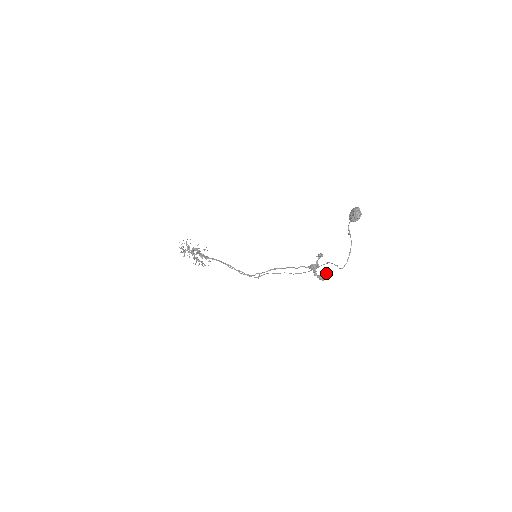
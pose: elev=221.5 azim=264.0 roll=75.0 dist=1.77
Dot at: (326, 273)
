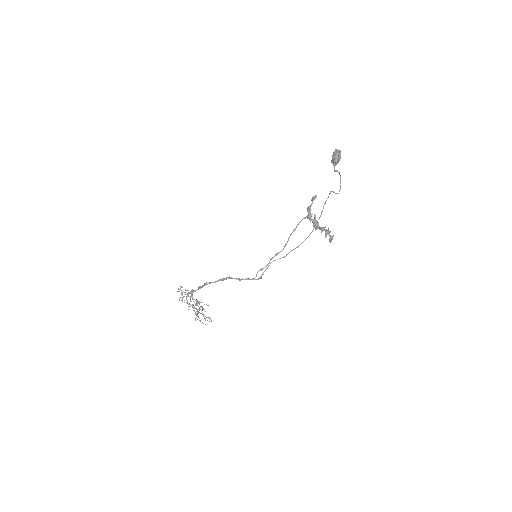
Dot at: occluded
